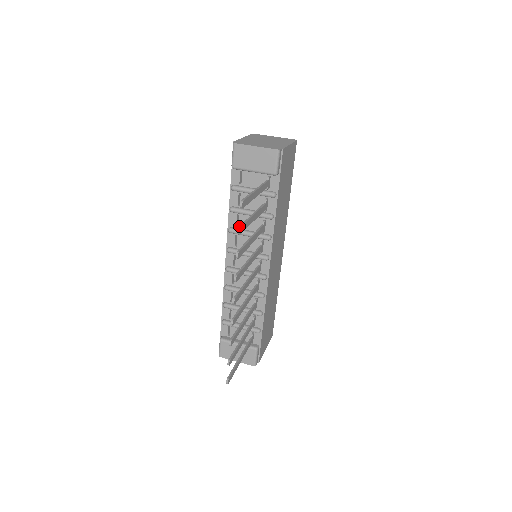
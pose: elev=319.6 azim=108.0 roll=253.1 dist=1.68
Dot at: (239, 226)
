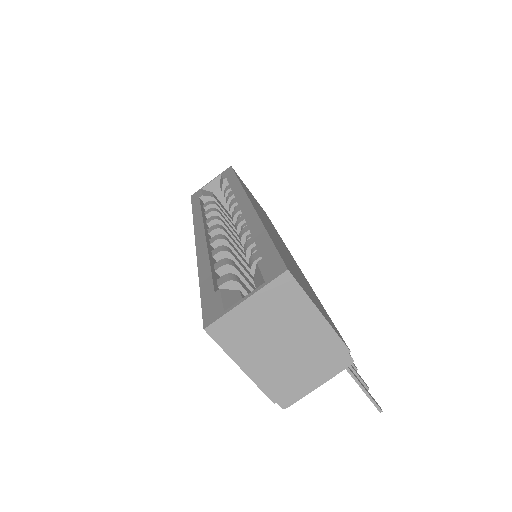
Dot at: occluded
